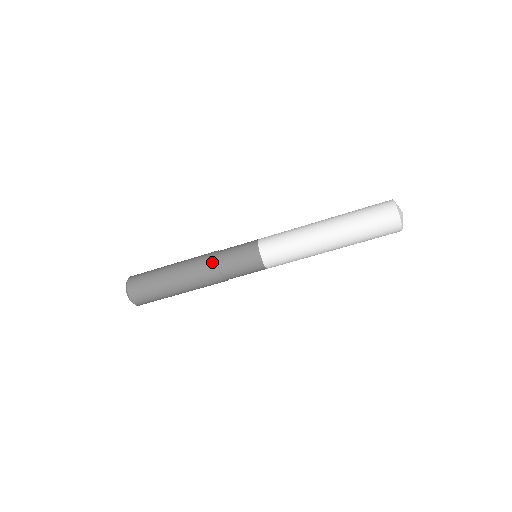
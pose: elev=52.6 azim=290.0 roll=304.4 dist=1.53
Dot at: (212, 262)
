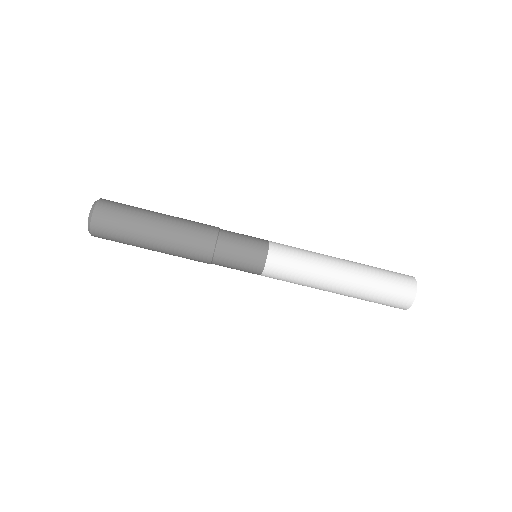
Dot at: (211, 239)
